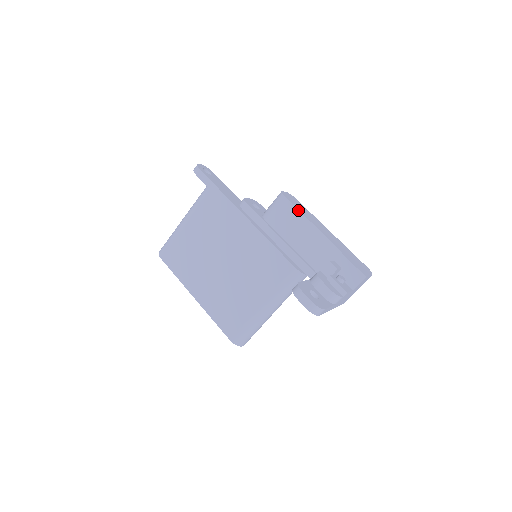
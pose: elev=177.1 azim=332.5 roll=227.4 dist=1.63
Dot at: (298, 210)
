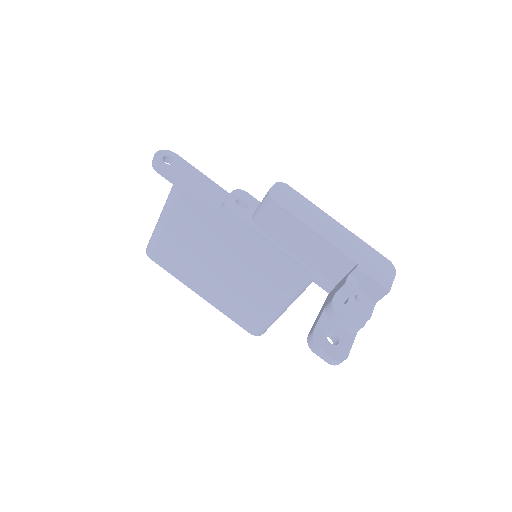
Dot at: (295, 217)
